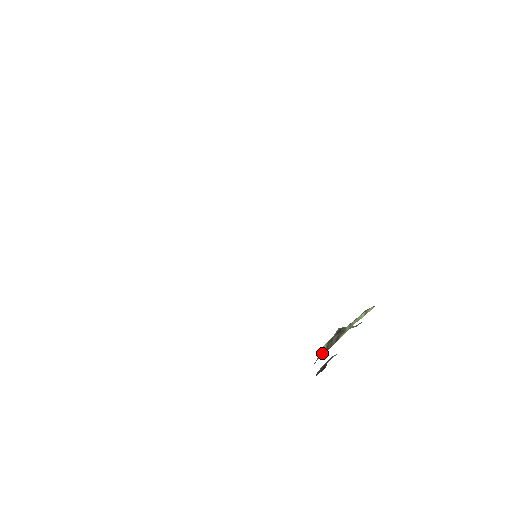
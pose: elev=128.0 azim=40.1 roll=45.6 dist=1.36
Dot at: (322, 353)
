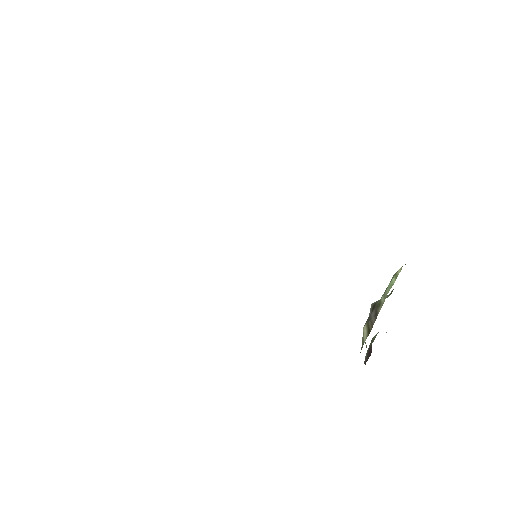
Dot at: (365, 336)
